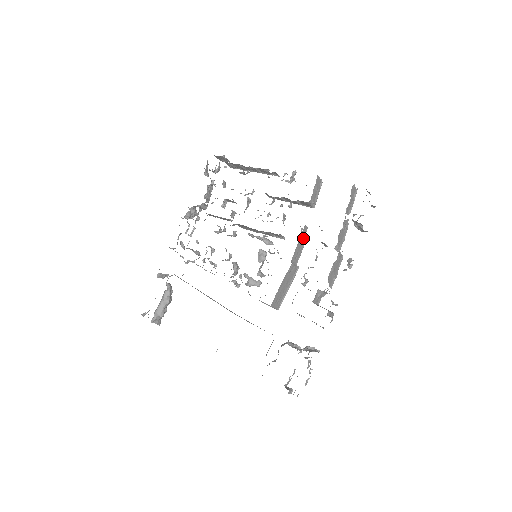
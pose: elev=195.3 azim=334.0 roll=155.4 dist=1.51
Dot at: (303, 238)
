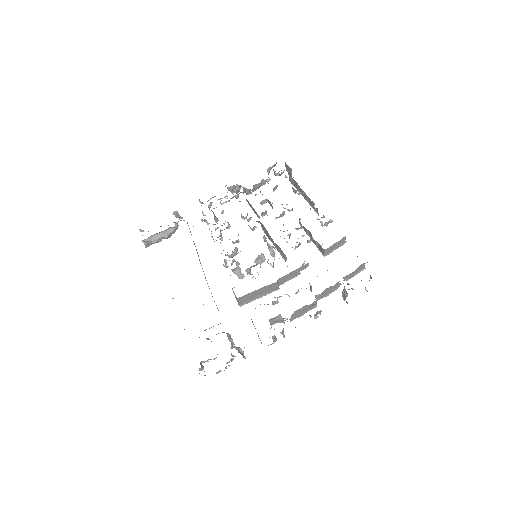
Dot at: (299, 271)
